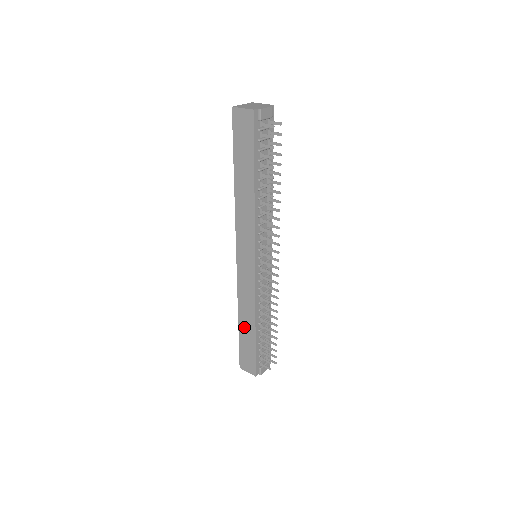
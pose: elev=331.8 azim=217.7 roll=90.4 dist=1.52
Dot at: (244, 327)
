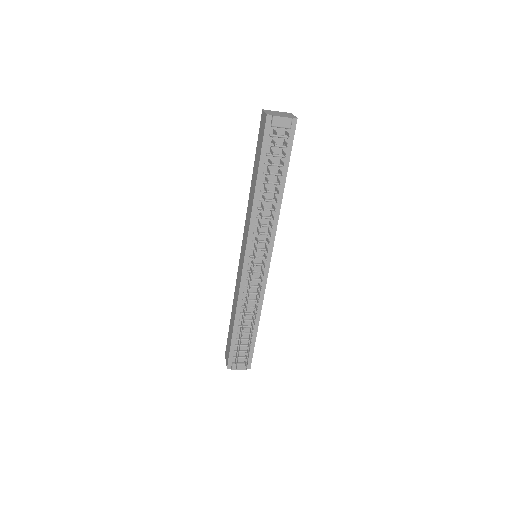
Dot at: (232, 317)
